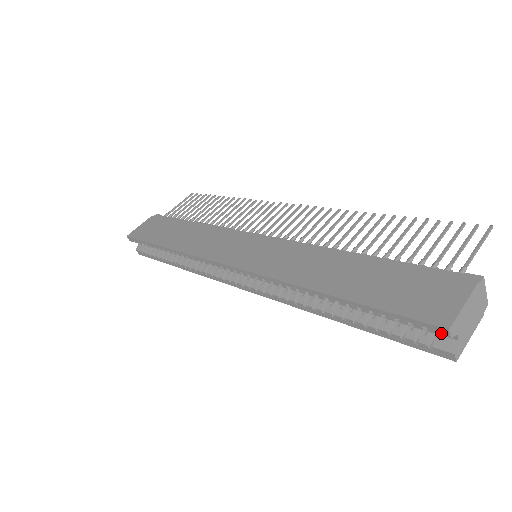
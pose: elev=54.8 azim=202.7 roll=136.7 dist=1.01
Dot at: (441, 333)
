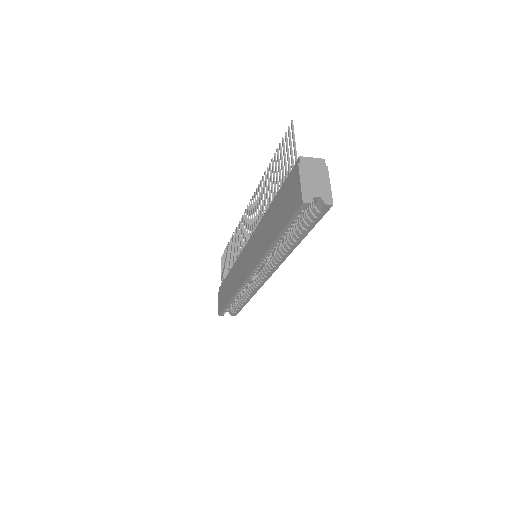
Dot at: (306, 206)
